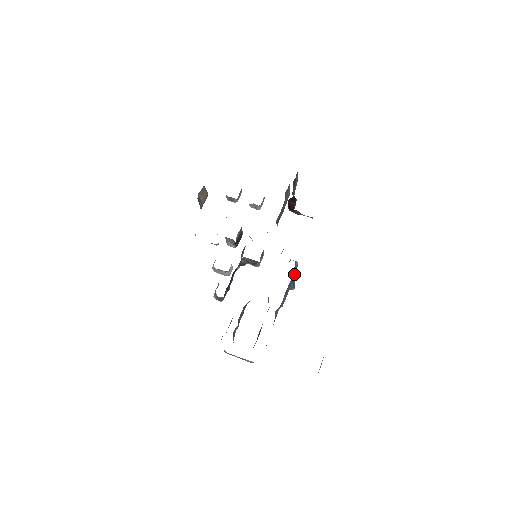
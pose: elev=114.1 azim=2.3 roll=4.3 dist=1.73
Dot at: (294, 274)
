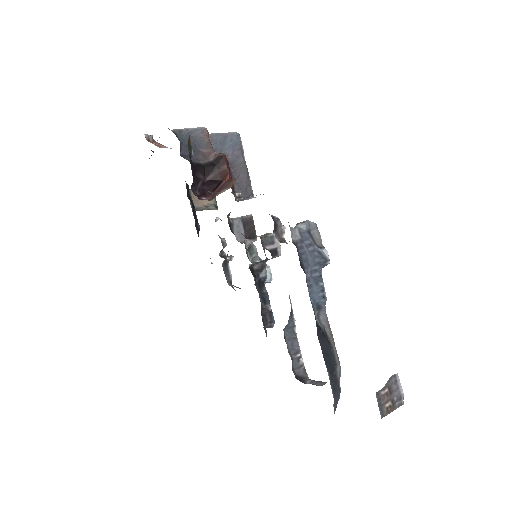
Dot at: (318, 237)
